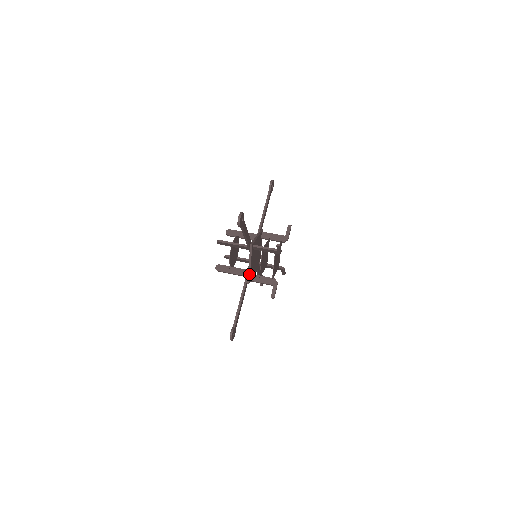
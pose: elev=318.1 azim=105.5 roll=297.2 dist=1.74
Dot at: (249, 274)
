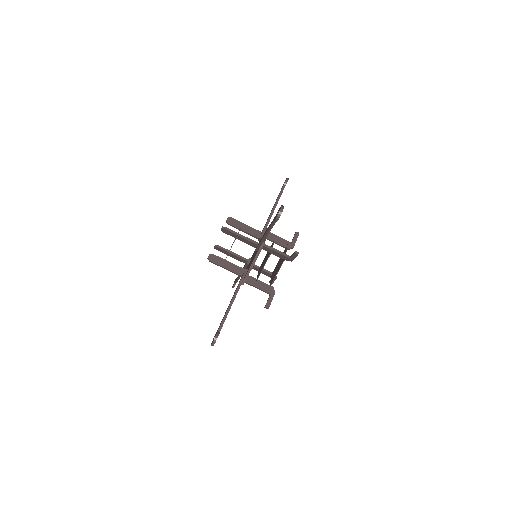
Dot at: occluded
